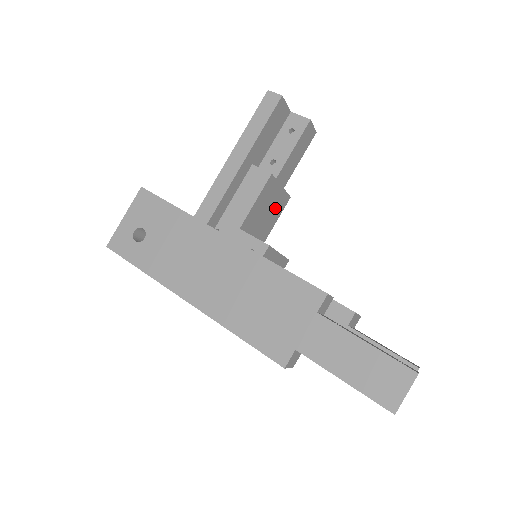
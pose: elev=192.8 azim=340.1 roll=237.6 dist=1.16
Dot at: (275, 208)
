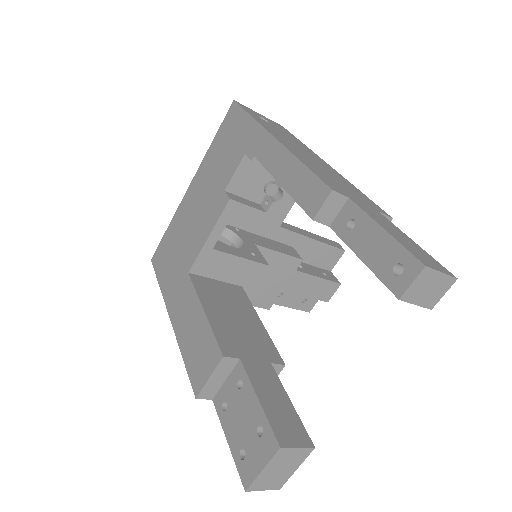
Dot at: (263, 291)
